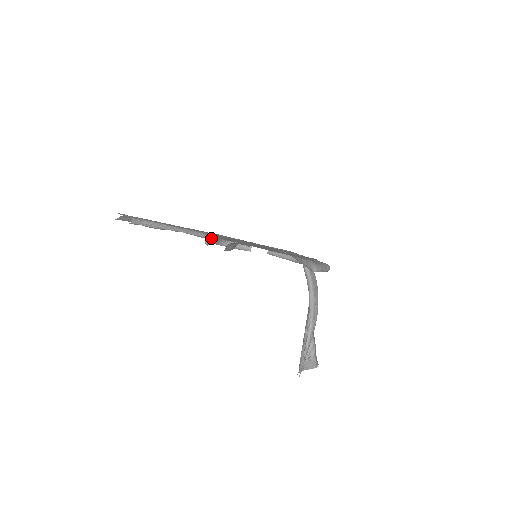
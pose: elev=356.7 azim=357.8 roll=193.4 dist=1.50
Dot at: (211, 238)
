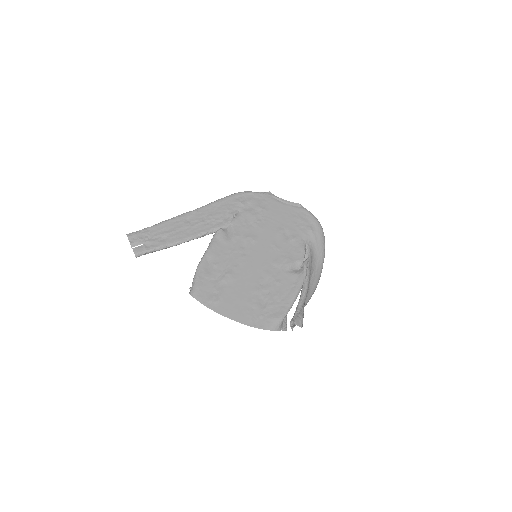
Dot at: (191, 292)
